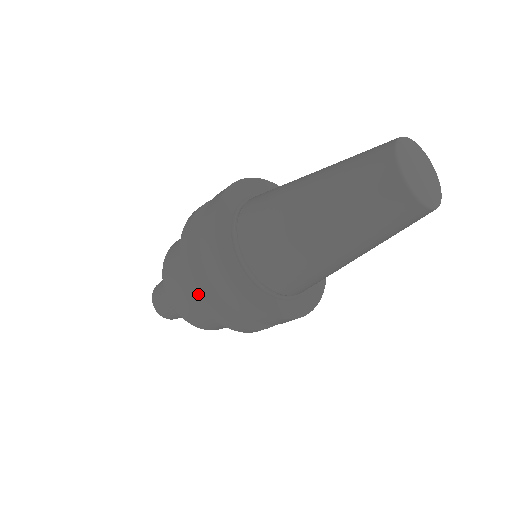
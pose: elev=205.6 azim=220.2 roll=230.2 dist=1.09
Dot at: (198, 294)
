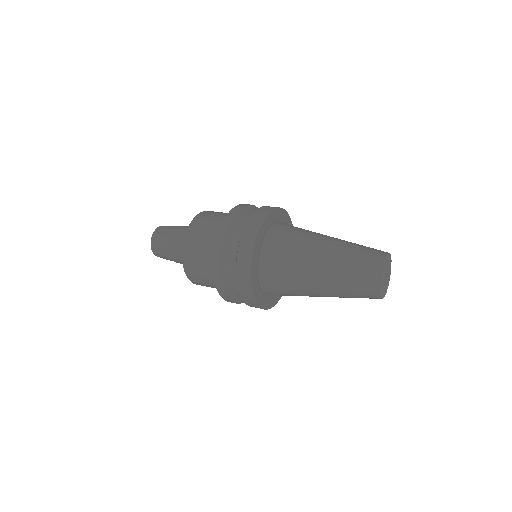
Dot at: (228, 300)
